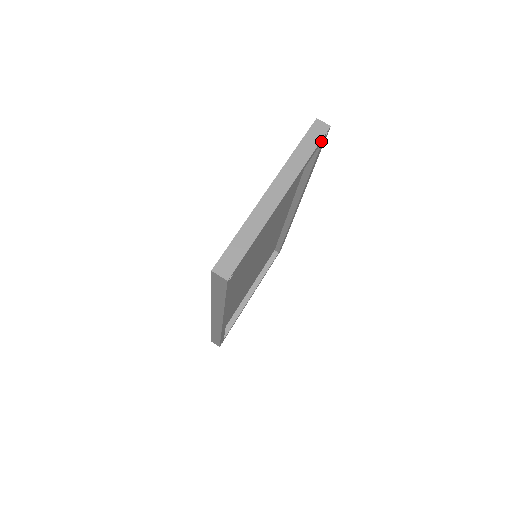
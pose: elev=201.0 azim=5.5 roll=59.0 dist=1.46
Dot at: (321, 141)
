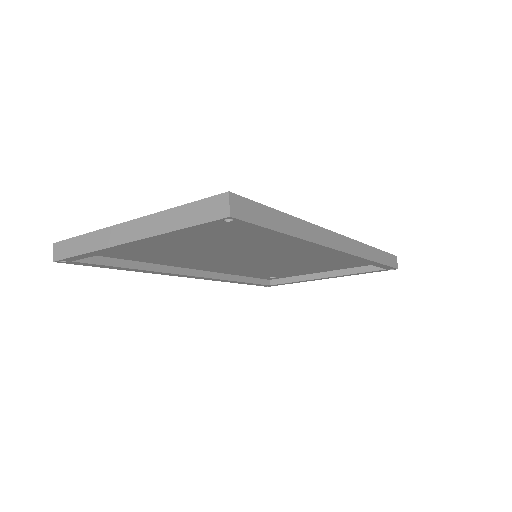
Dot at: (214, 223)
